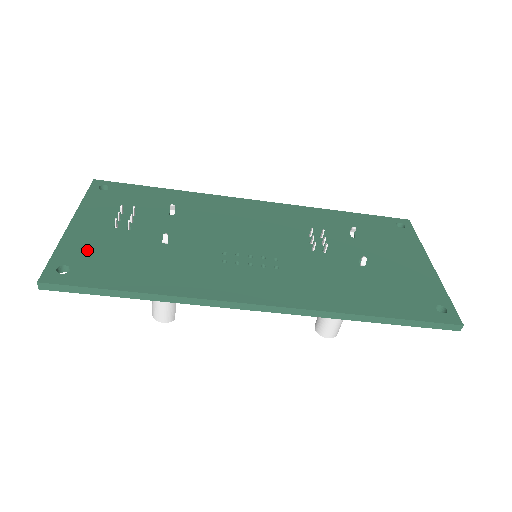
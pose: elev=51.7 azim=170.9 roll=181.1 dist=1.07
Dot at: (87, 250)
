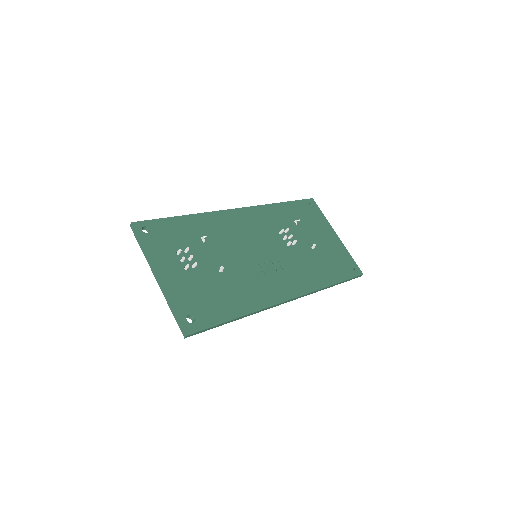
Dot at: (189, 297)
